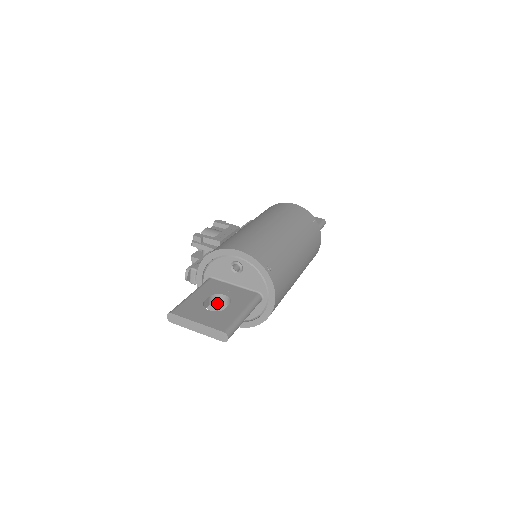
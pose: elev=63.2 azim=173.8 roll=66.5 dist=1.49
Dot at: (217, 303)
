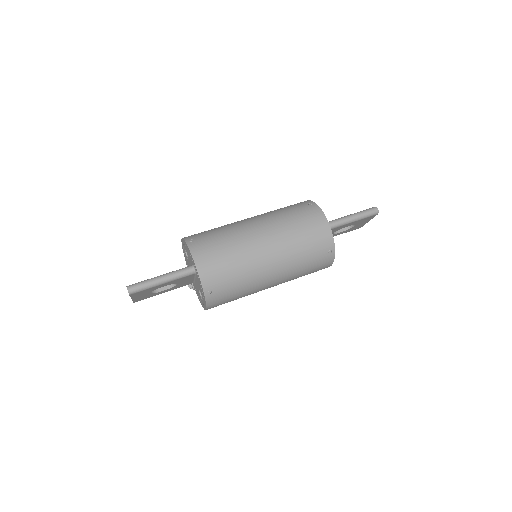
Dot at: (199, 295)
